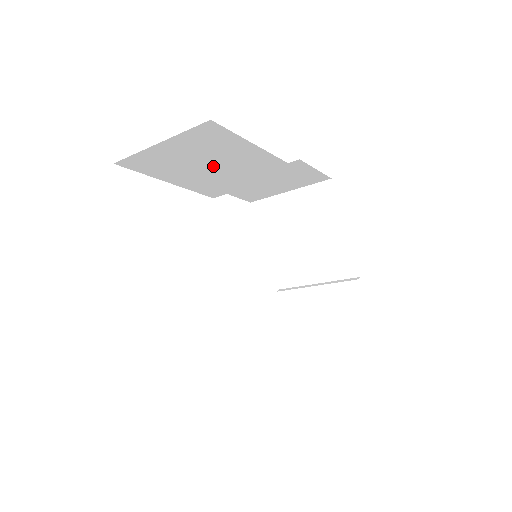
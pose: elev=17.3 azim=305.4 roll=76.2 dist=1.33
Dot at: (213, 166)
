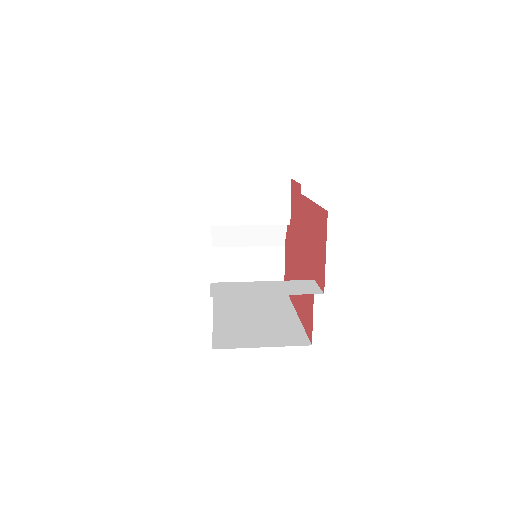
Dot at: occluded
